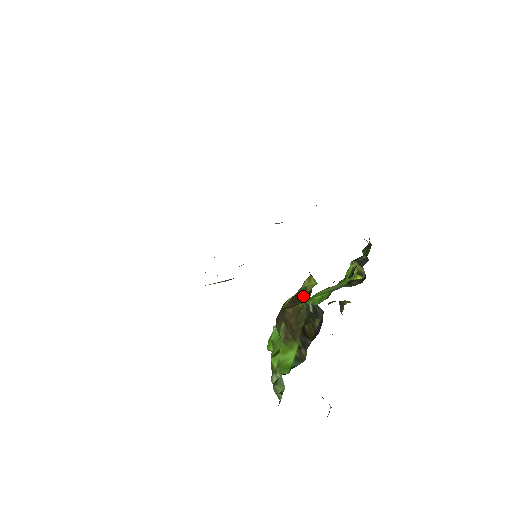
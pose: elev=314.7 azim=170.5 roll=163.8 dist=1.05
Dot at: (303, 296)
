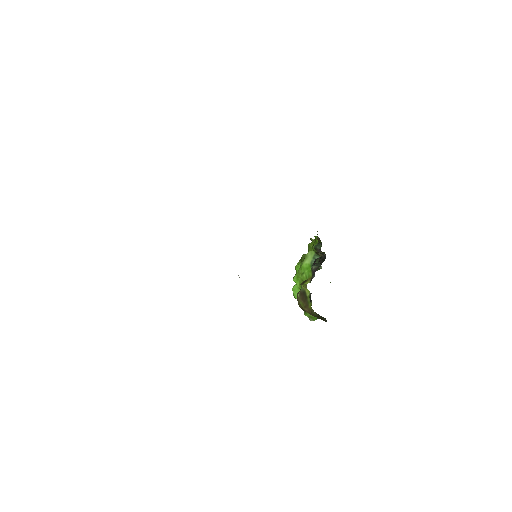
Dot at: (307, 299)
